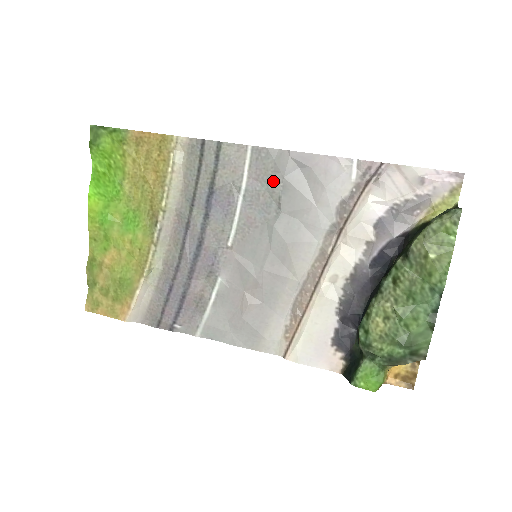
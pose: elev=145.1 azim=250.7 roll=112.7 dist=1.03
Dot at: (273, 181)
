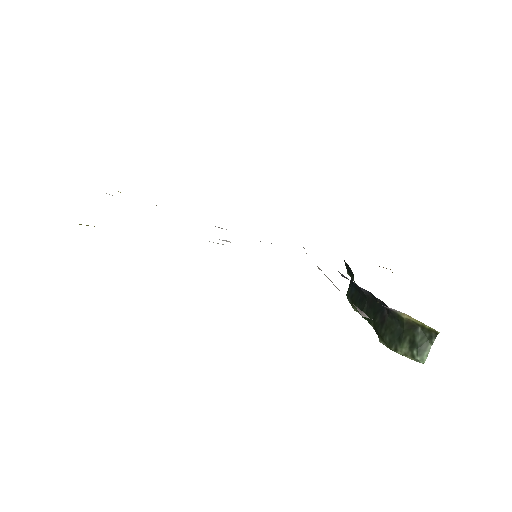
Dot at: occluded
